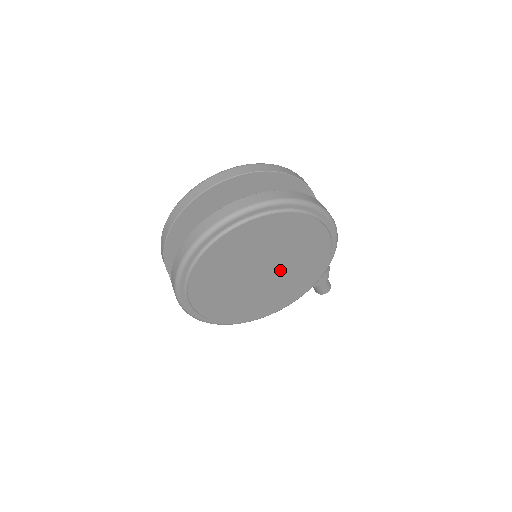
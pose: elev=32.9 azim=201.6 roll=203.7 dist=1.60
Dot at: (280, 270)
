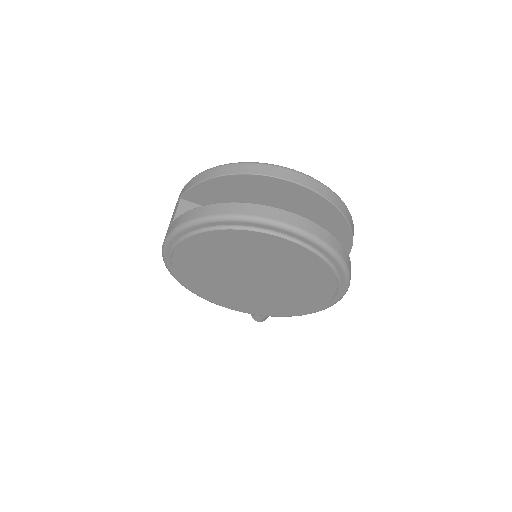
Dot at: (265, 289)
